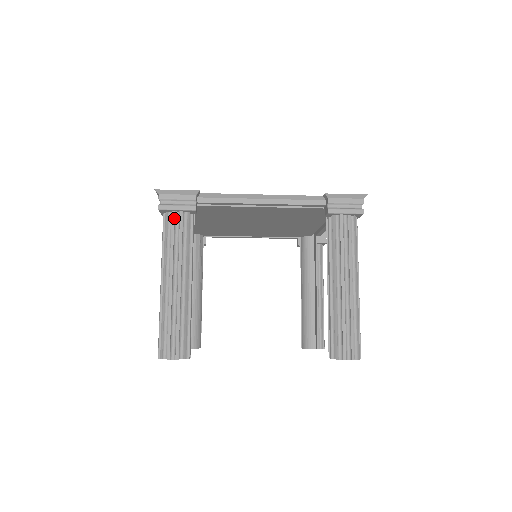
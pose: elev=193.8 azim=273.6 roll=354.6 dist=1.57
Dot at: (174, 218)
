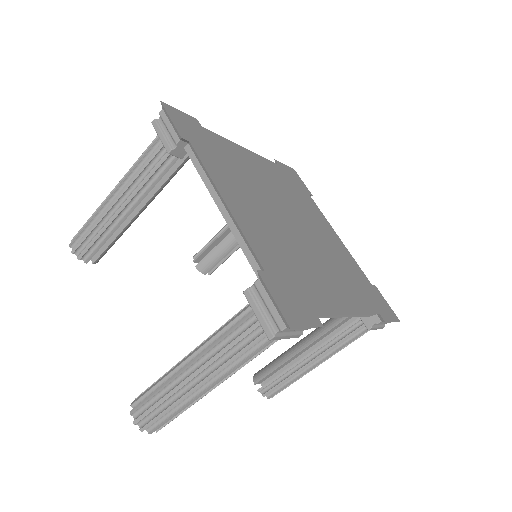
Dot at: (272, 342)
